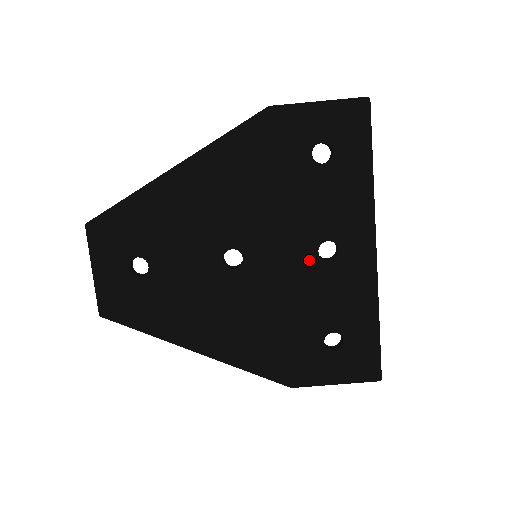
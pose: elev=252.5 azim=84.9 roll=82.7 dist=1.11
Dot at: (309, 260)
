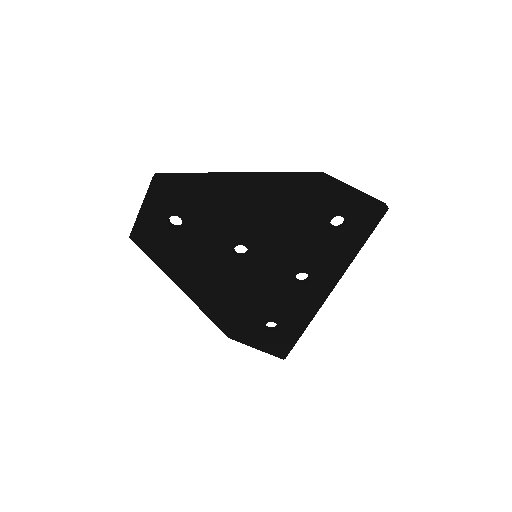
Dot at: (287, 277)
